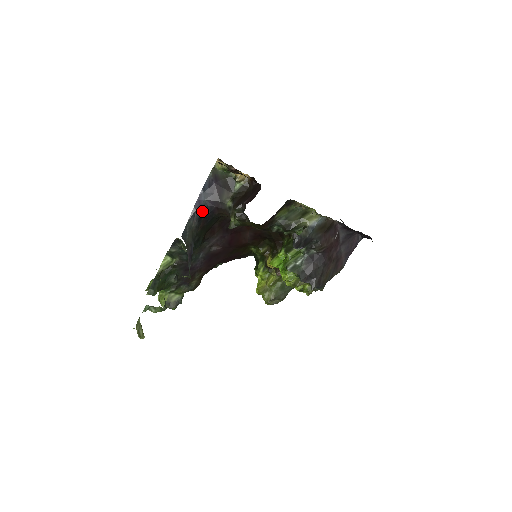
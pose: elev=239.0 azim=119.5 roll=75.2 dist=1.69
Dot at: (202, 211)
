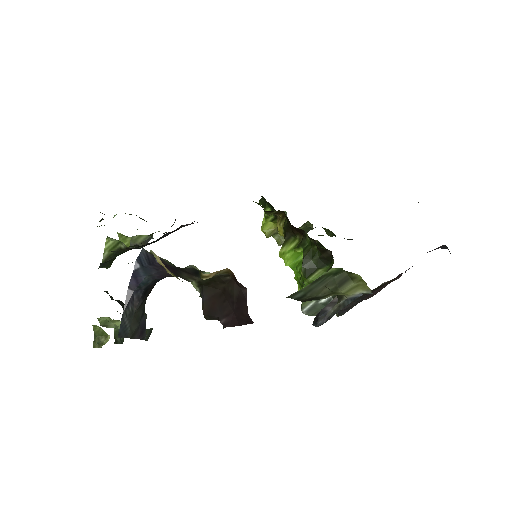
Dot at: (146, 287)
